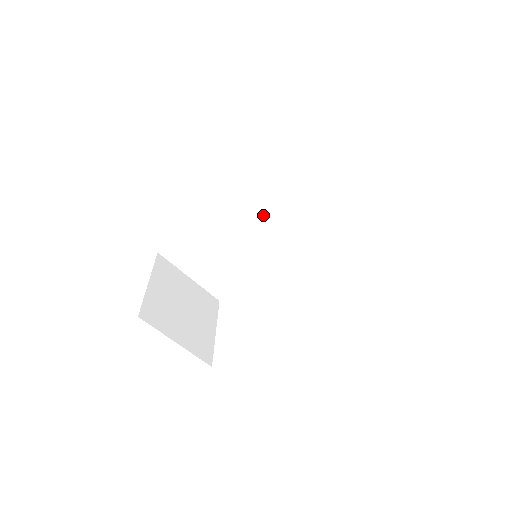
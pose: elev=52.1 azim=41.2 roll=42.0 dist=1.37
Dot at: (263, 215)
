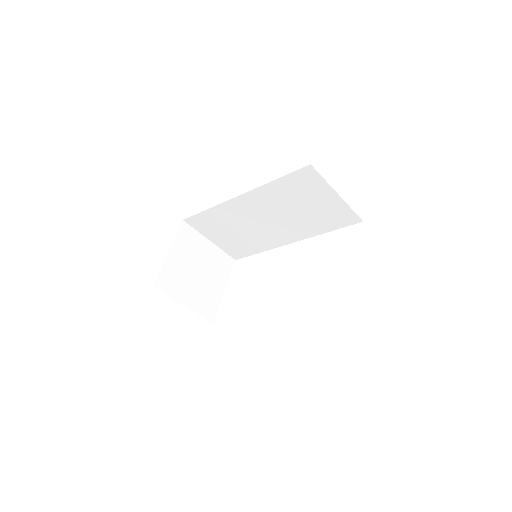
Dot at: (274, 213)
